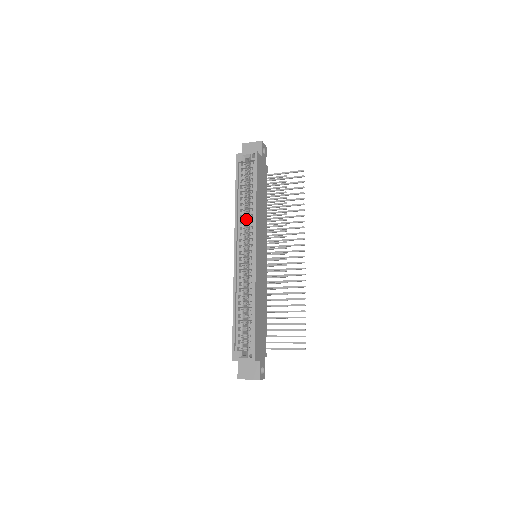
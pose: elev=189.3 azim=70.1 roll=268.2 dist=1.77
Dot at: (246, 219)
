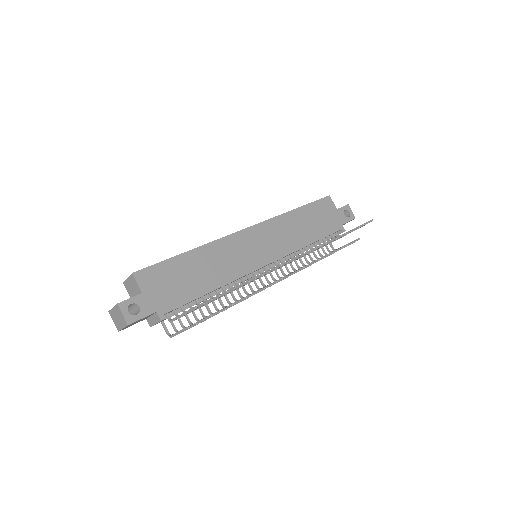
Dot at: occluded
